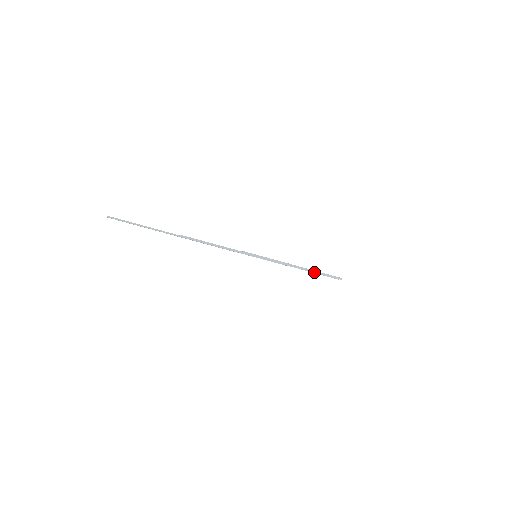
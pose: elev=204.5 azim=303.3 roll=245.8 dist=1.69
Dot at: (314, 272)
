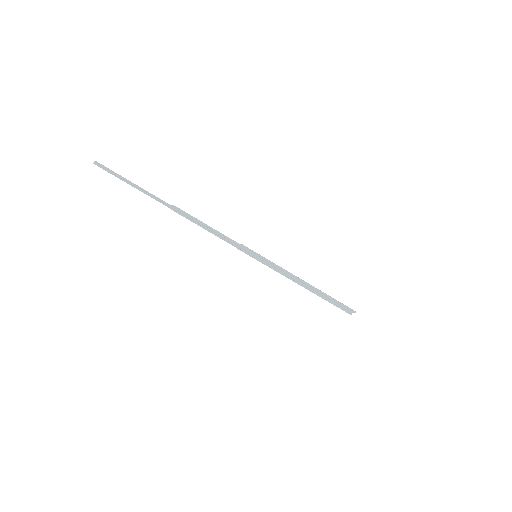
Dot at: (323, 293)
